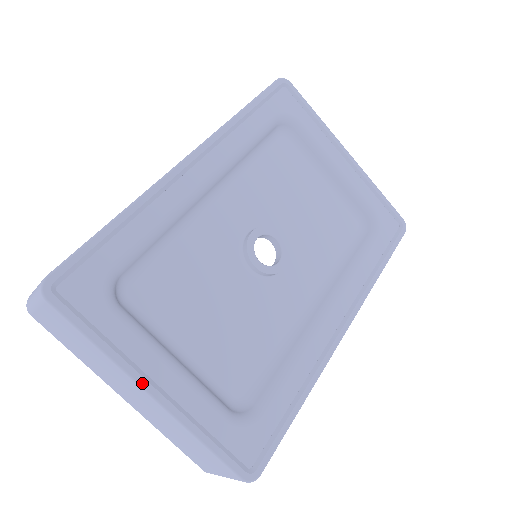
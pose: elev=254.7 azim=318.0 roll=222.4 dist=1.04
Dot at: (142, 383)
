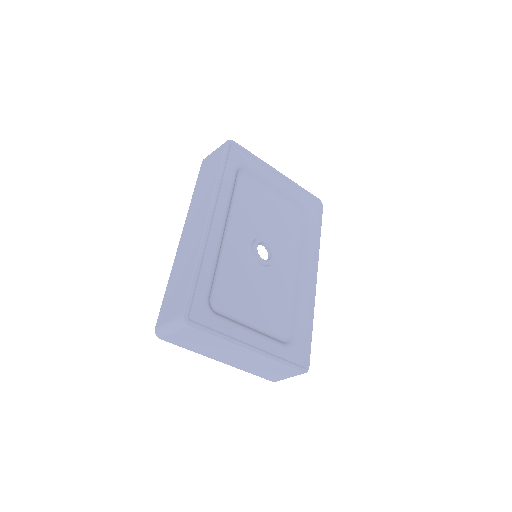
Dot at: (245, 347)
